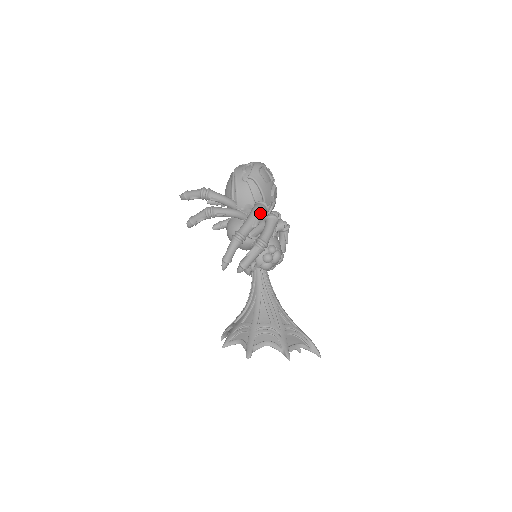
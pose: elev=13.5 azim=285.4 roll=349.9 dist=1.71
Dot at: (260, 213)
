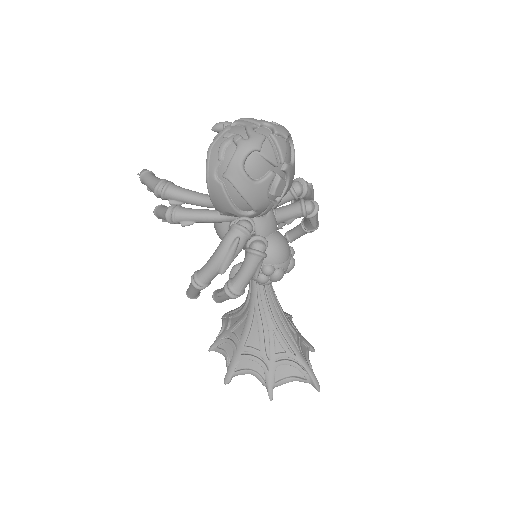
Dot at: (230, 254)
